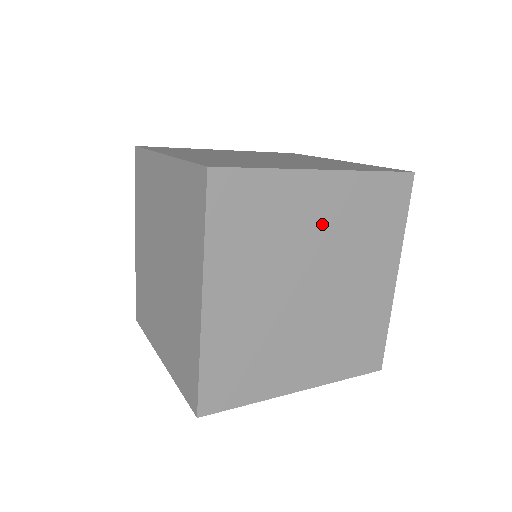
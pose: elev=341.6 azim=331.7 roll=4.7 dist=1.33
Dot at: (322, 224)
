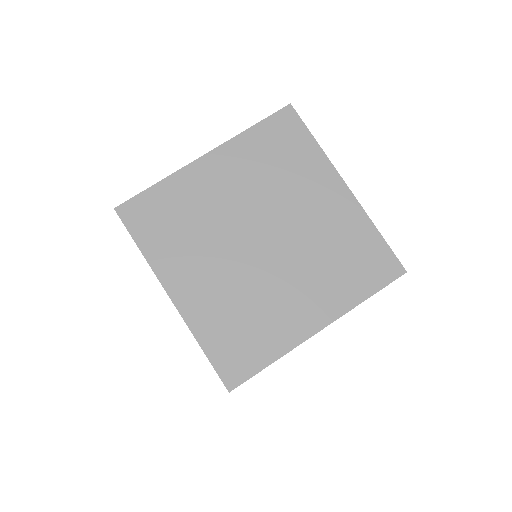
Dot at: (312, 212)
